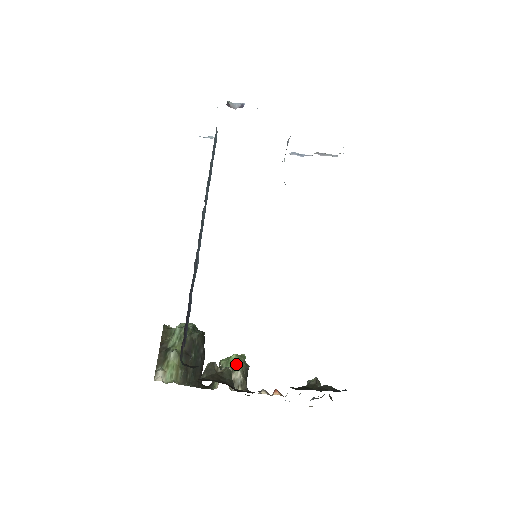
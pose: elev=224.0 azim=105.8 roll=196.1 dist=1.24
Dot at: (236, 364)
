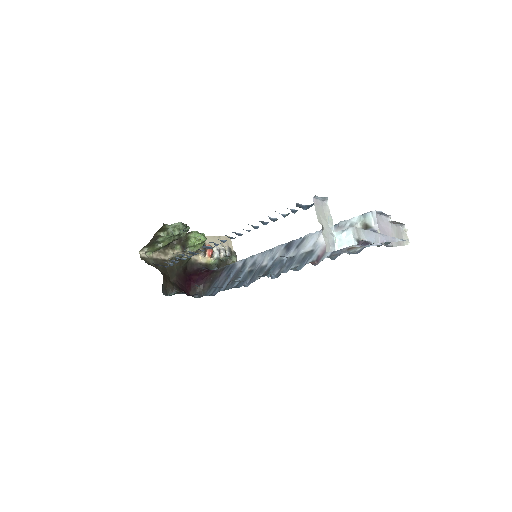
Dot at: (197, 248)
